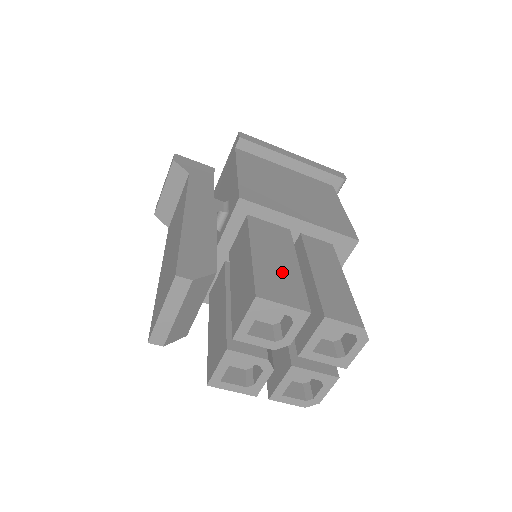
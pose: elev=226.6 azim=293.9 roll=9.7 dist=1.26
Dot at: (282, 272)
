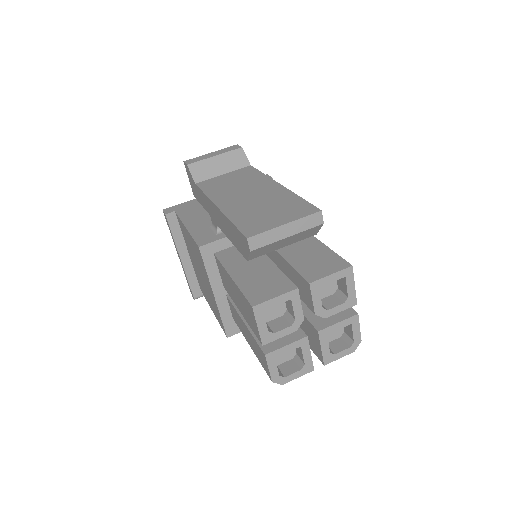
Dot at: occluded
